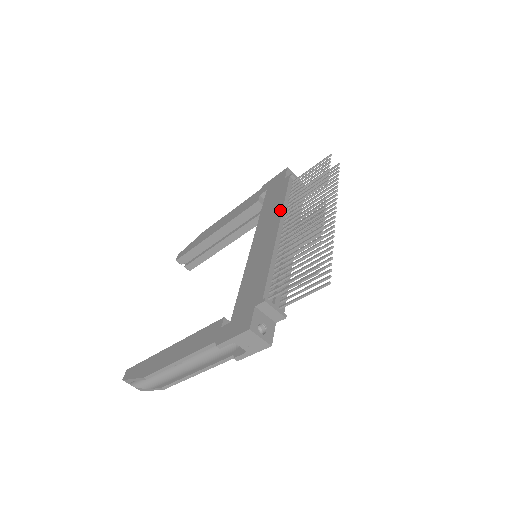
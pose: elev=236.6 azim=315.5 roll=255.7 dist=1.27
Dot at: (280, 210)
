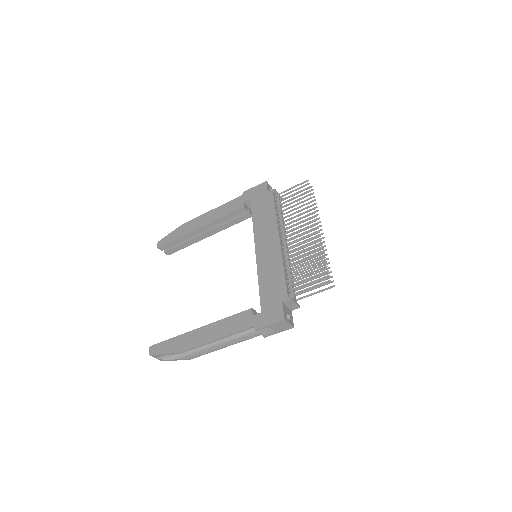
Dot at: (275, 222)
